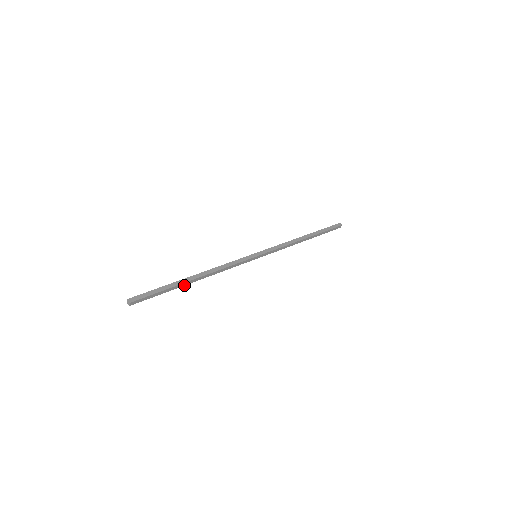
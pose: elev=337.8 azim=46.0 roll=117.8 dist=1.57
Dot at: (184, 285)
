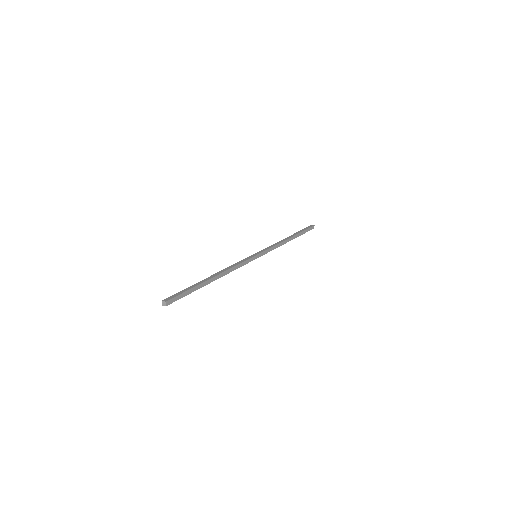
Dot at: occluded
